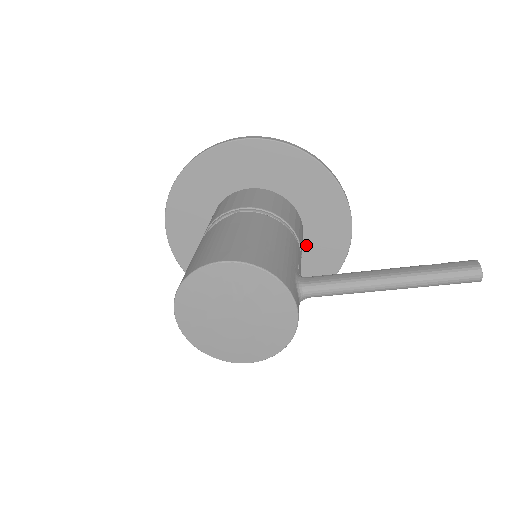
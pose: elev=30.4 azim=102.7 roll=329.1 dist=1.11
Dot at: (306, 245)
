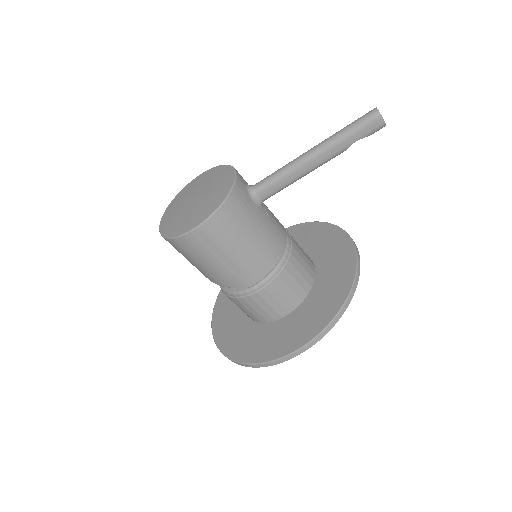
Dot at: (318, 280)
